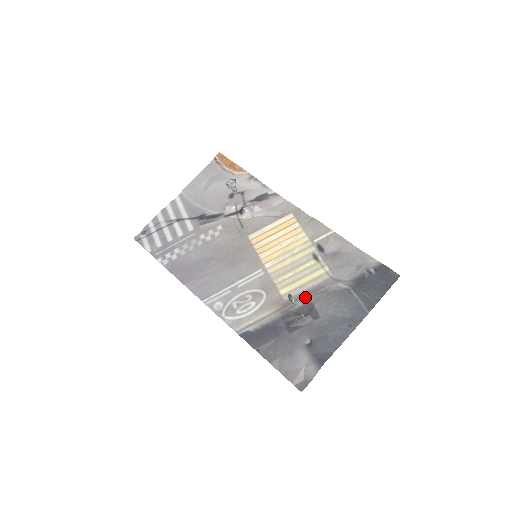
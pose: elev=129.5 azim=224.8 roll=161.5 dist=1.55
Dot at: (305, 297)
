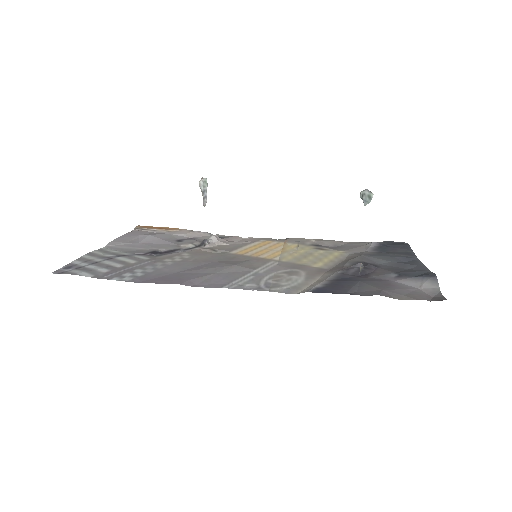
Dot at: (346, 261)
